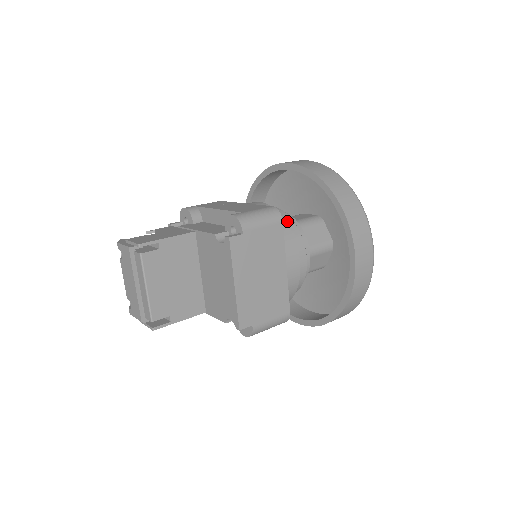
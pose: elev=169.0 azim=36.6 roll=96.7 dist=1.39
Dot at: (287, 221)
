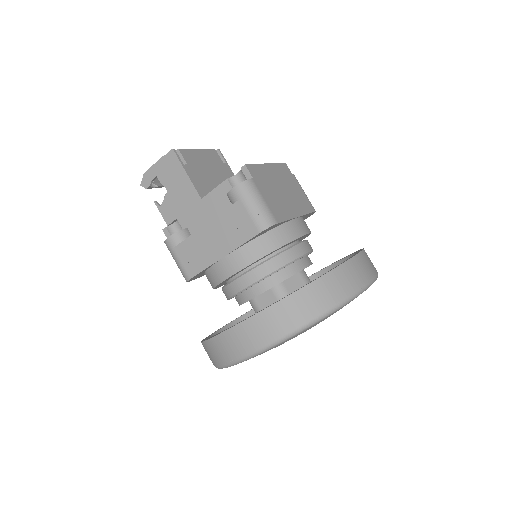
Dot at: occluded
